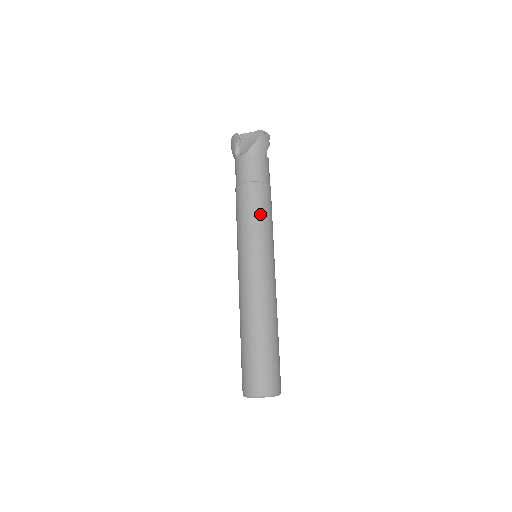
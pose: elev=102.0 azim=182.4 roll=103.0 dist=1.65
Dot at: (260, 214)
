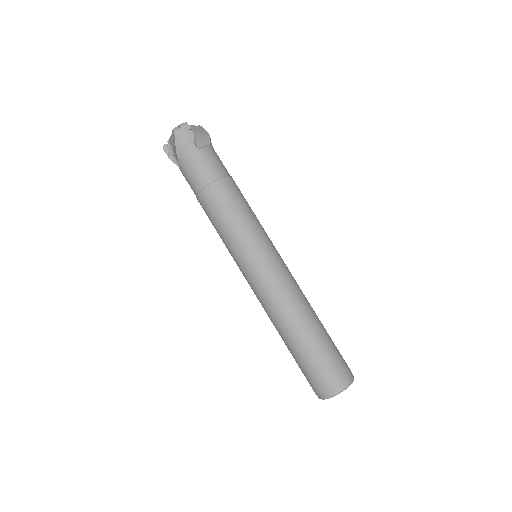
Dot at: (225, 221)
